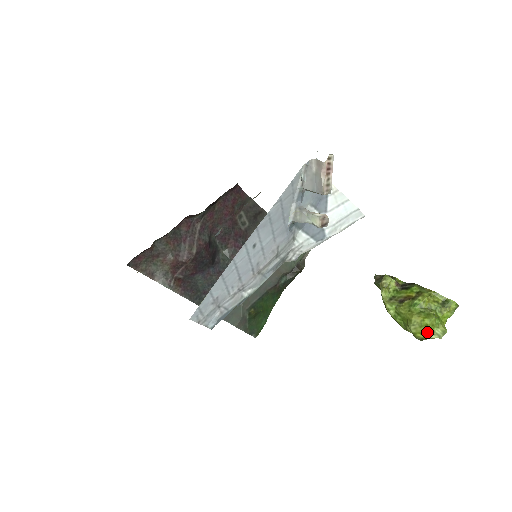
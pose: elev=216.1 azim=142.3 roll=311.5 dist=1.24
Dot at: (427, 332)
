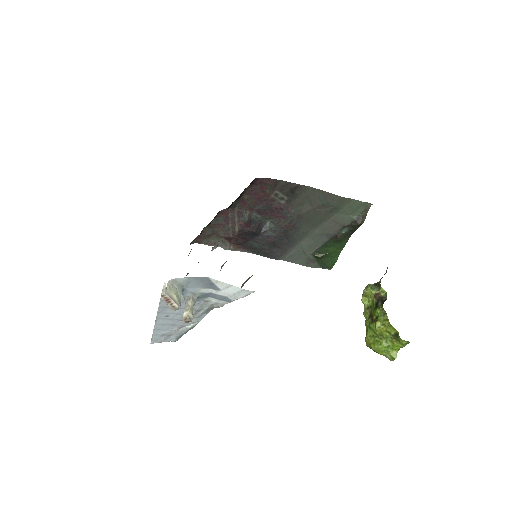
Dot at: occluded
